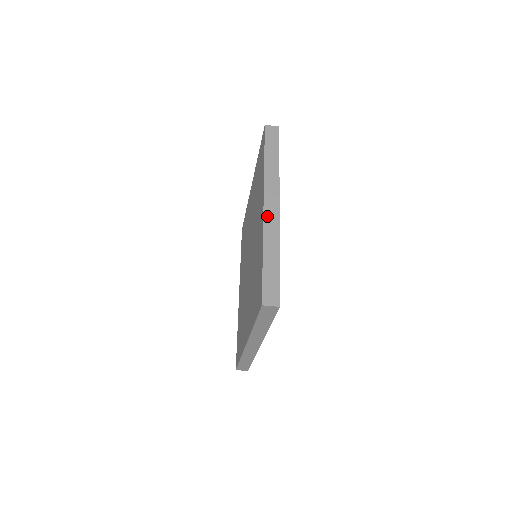
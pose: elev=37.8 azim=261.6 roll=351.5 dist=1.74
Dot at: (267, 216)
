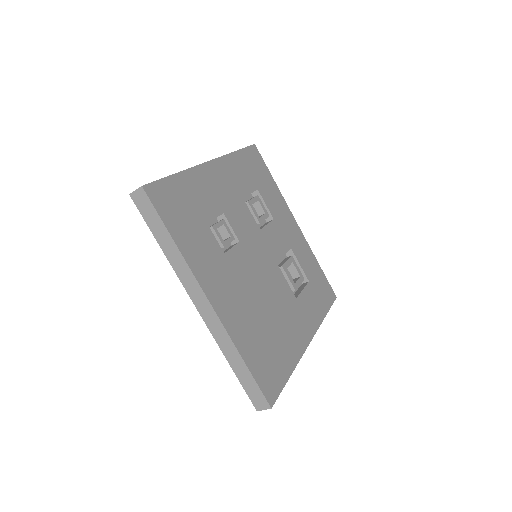
Dot at: occluded
